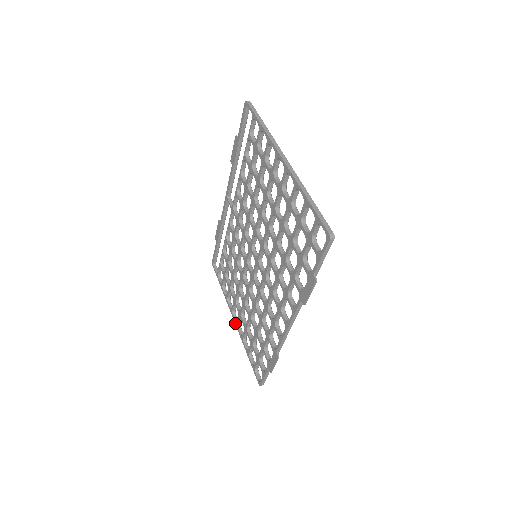
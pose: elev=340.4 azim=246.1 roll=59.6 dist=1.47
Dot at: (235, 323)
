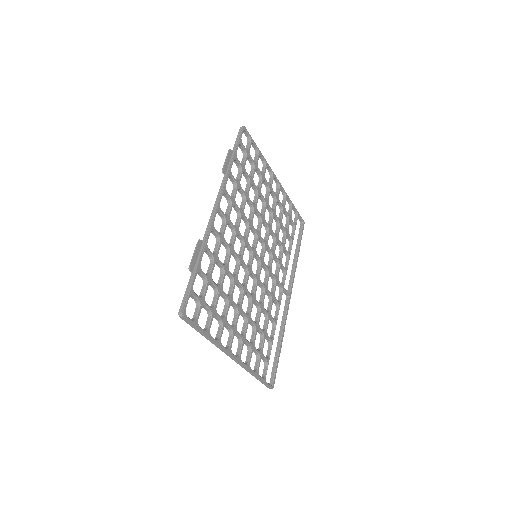
Dot at: (227, 354)
